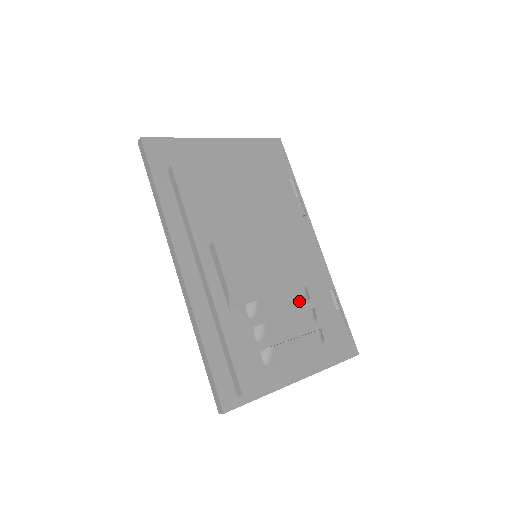
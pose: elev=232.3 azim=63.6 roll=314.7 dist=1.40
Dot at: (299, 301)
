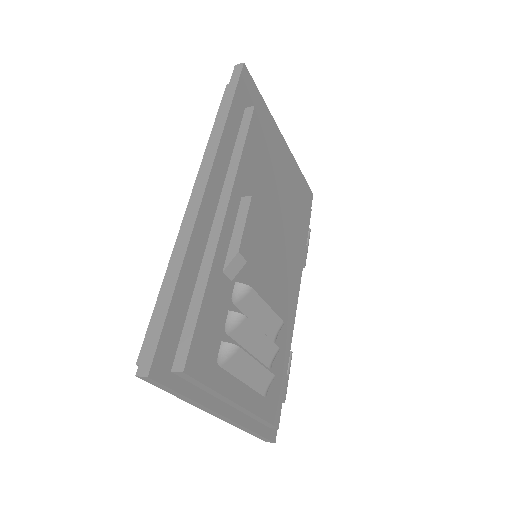
Dot at: (271, 331)
